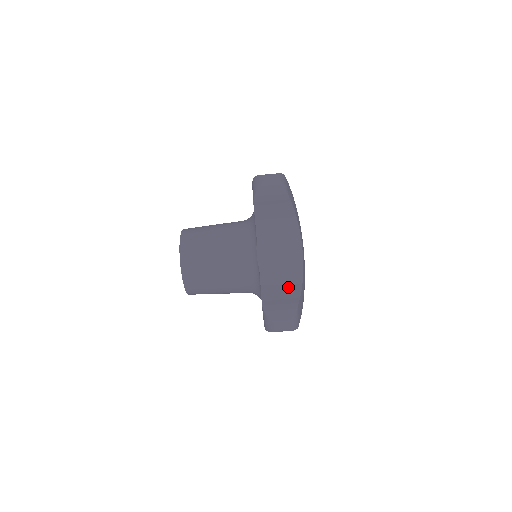
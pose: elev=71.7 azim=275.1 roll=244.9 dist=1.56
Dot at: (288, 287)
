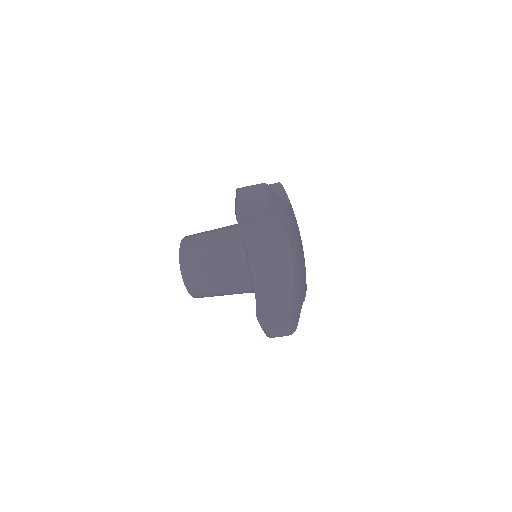
Dot at: (281, 294)
